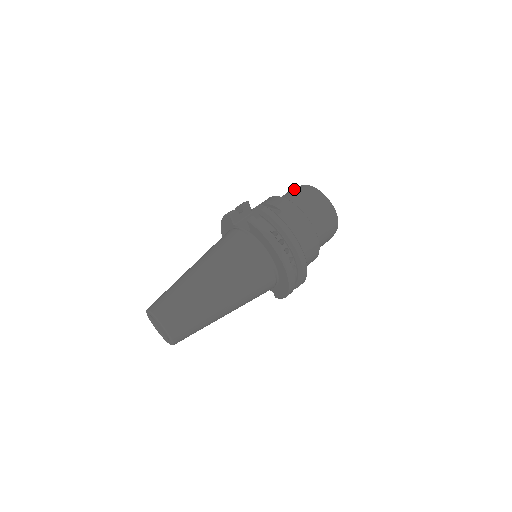
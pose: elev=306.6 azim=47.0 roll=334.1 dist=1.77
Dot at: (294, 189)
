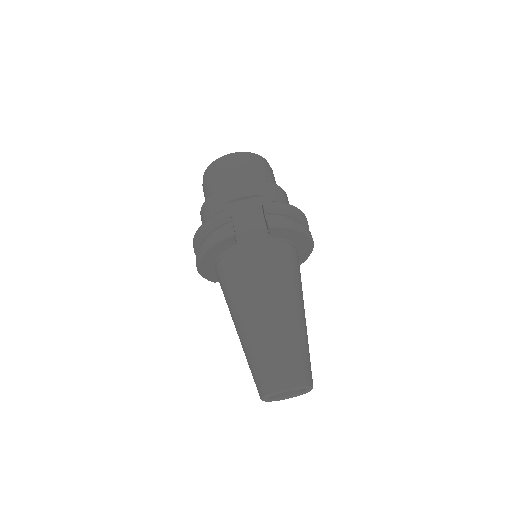
Dot at: (226, 166)
